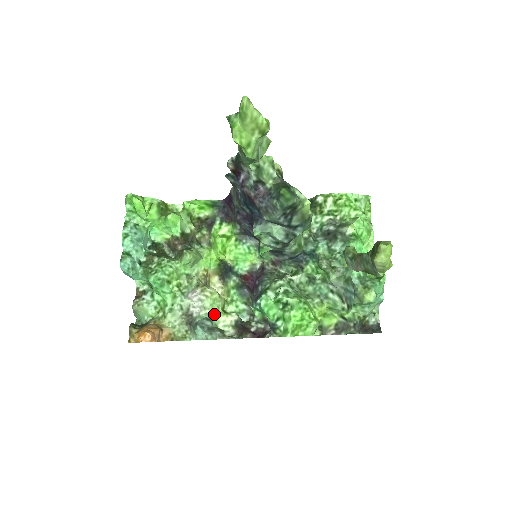
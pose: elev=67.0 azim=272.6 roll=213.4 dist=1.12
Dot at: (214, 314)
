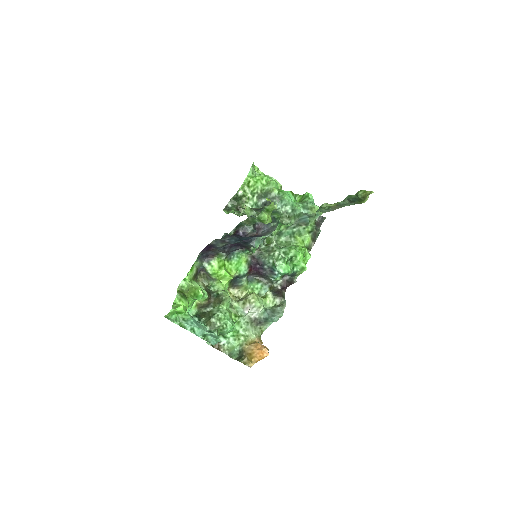
Dot at: (263, 305)
